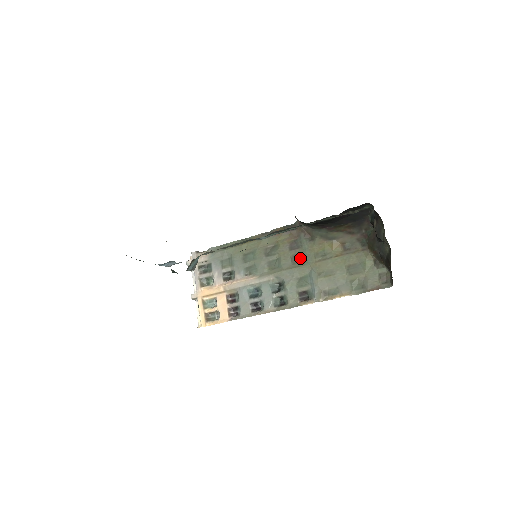
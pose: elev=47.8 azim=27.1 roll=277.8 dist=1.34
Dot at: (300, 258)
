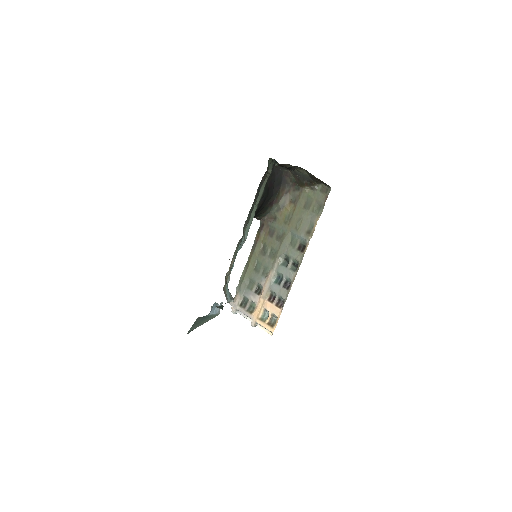
Dot at: (280, 234)
